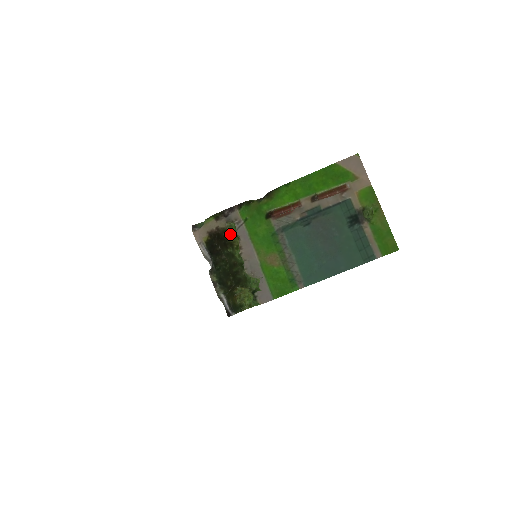
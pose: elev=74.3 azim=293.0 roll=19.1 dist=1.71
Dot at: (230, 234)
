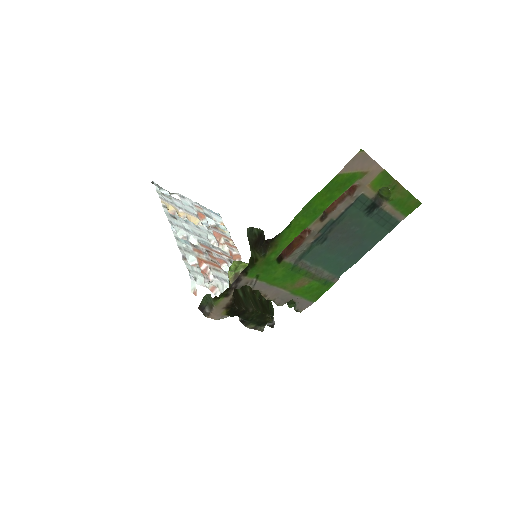
Dot at: occluded
